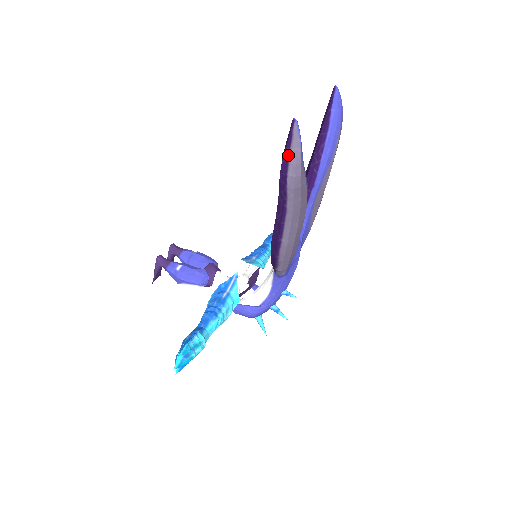
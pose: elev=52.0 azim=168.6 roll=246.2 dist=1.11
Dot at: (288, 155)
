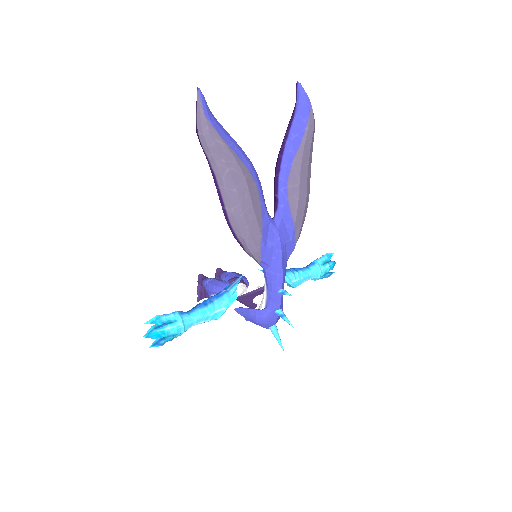
Dot at: (196, 118)
